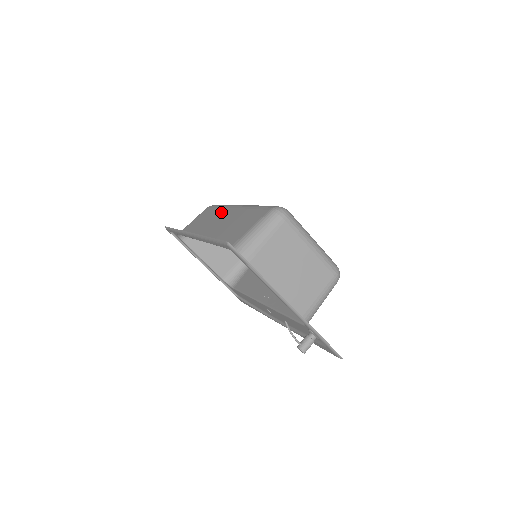
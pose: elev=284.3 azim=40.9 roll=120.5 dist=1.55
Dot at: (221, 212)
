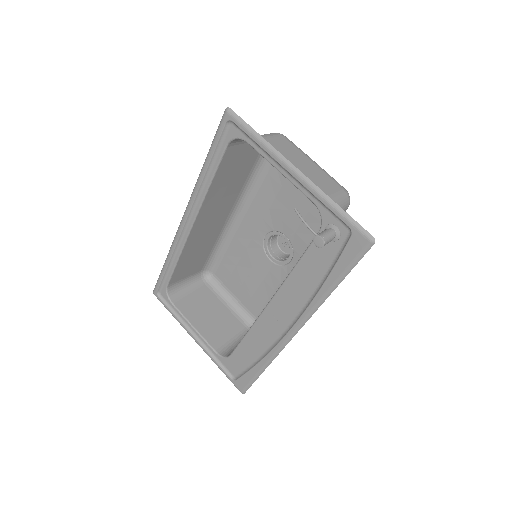
Dot at: (217, 228)
